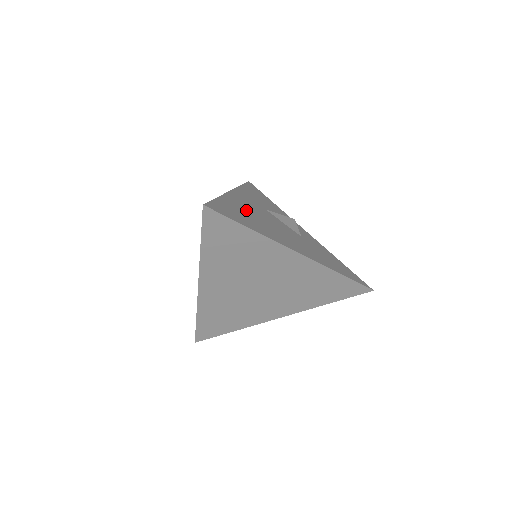
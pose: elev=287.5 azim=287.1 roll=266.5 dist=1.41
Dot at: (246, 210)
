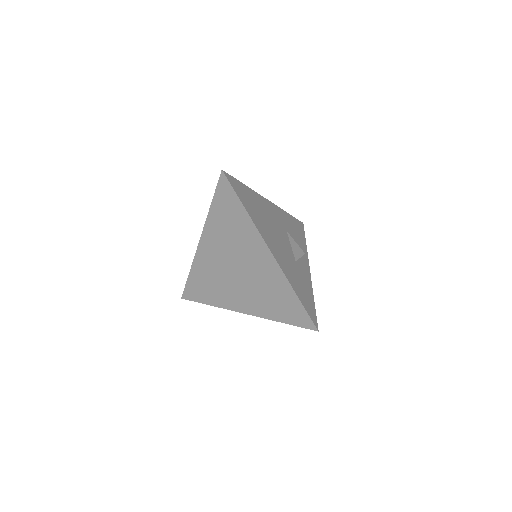
Dot at: (262, 209)
